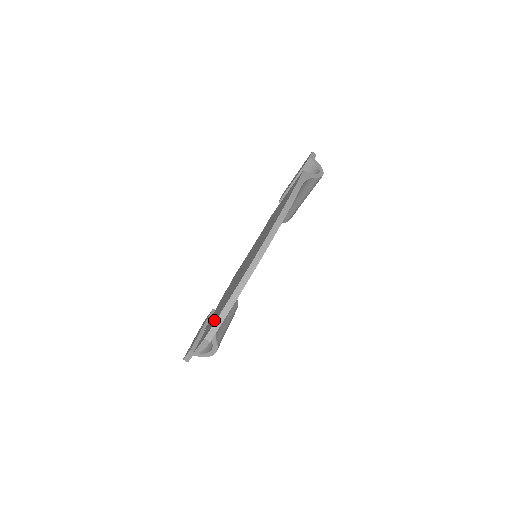
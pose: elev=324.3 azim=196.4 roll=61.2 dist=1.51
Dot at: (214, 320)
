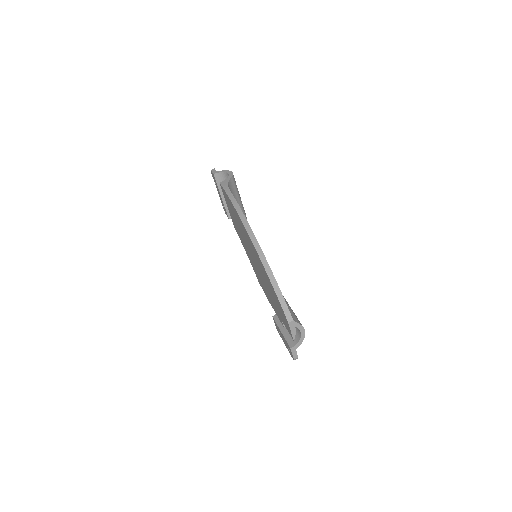
Dot at: (280, 309)
